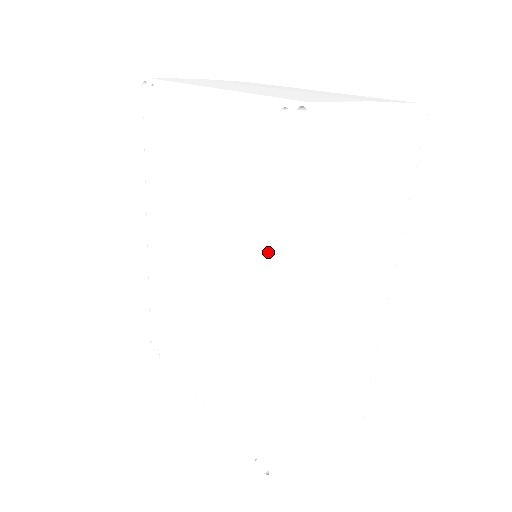
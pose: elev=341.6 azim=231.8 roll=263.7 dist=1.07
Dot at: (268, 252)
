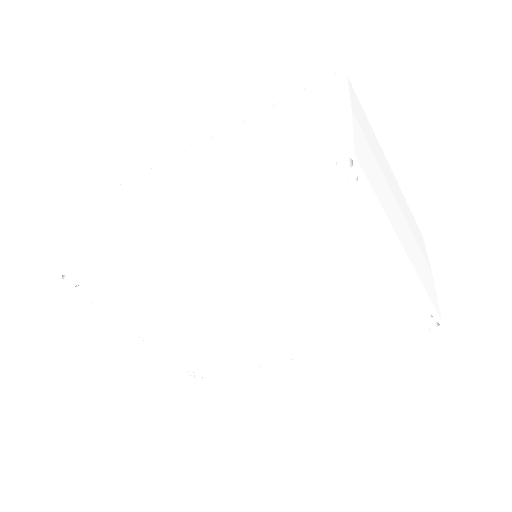
Dot at: (334, 336)
